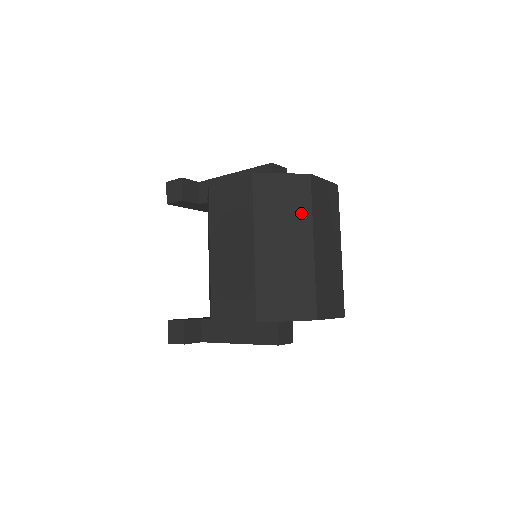
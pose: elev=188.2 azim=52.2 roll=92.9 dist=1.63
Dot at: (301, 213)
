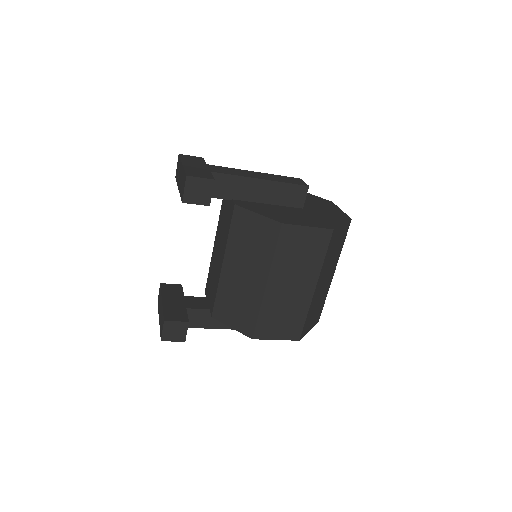
Dot at: (339, 252)
